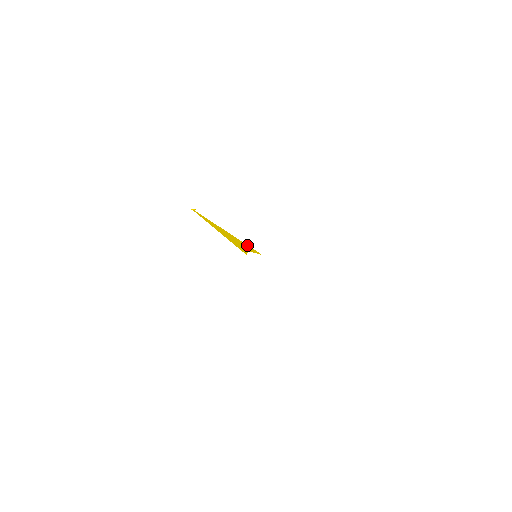
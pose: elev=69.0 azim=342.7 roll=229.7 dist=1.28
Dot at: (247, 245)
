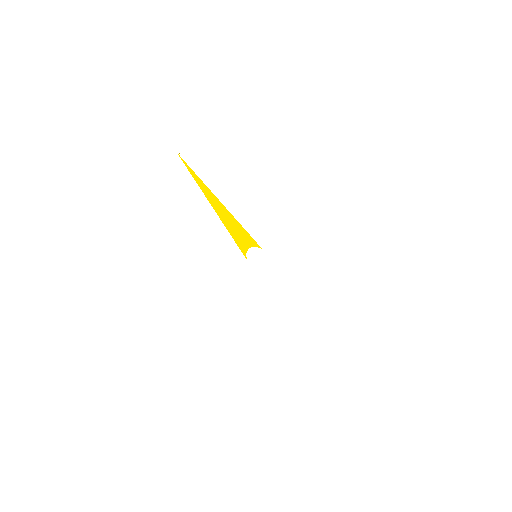
Dot at: (246, 232)
